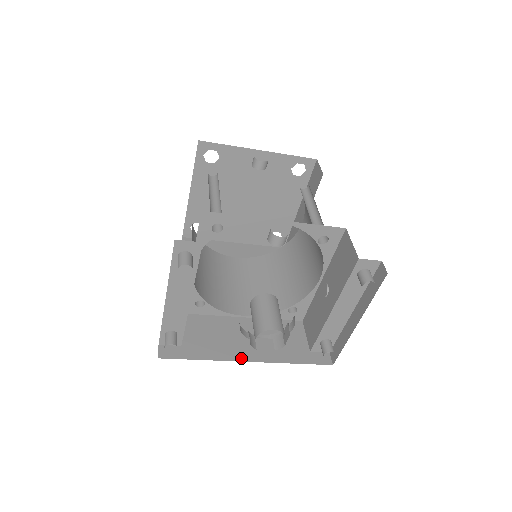
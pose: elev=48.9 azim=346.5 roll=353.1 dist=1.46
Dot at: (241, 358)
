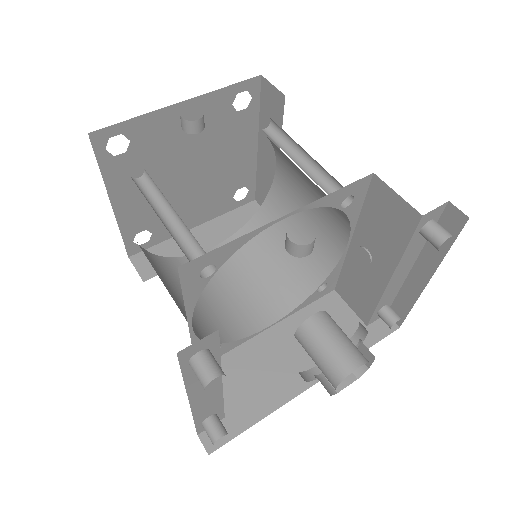
Dot at: (301, 387)
